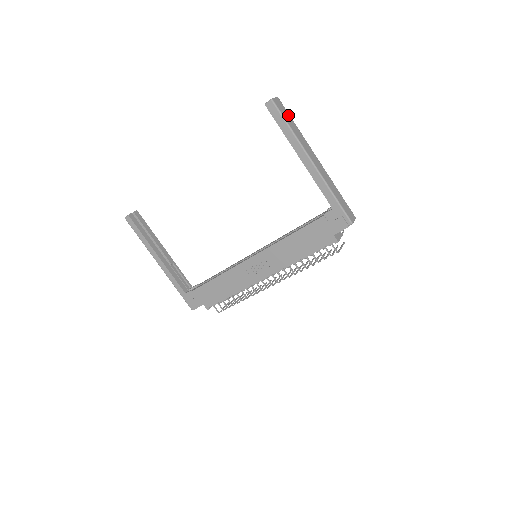
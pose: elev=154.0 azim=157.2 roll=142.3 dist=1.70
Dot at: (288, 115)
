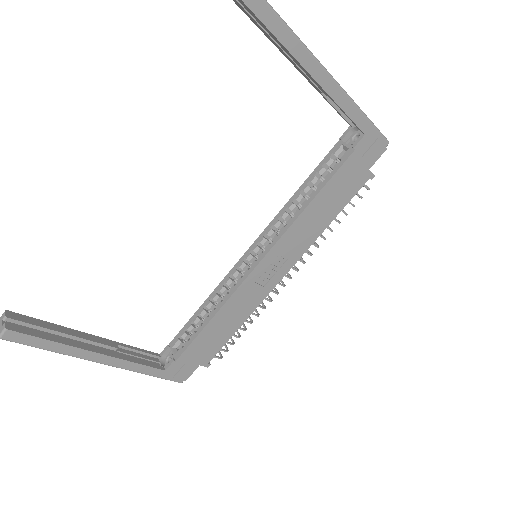
Dot at: occluded
